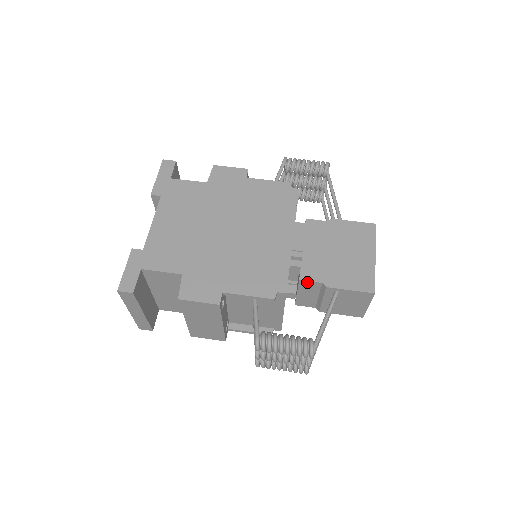
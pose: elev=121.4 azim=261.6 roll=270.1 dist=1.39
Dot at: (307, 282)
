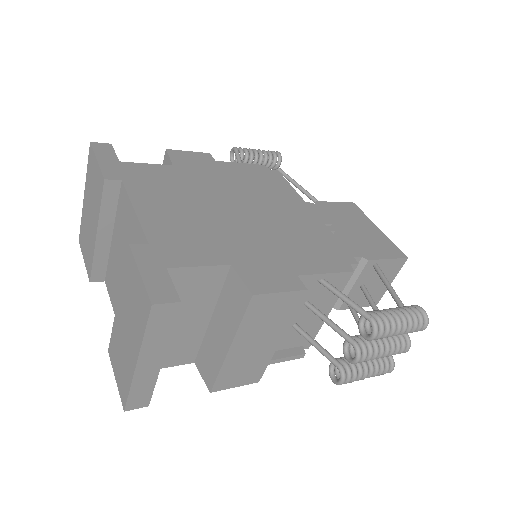
Dot at: occluded
